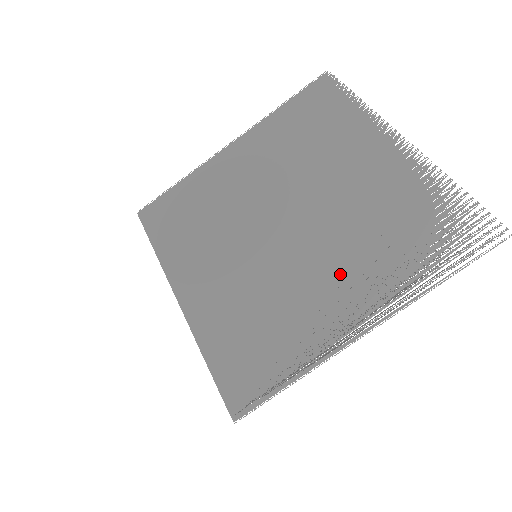
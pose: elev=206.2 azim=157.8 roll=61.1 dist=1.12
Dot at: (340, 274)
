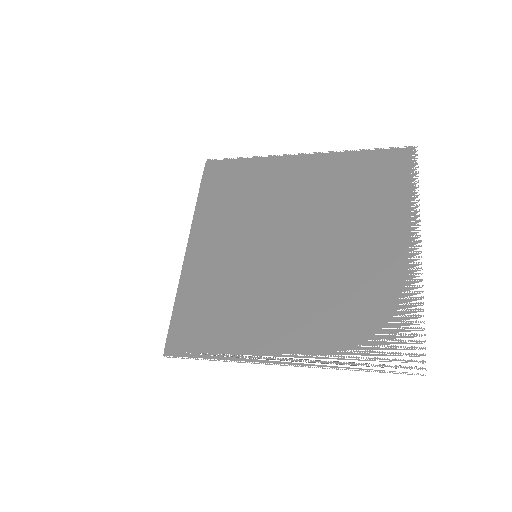
Dot at: (297, 312)
